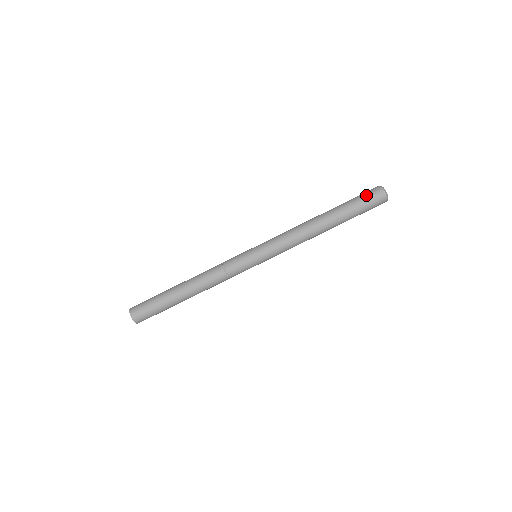
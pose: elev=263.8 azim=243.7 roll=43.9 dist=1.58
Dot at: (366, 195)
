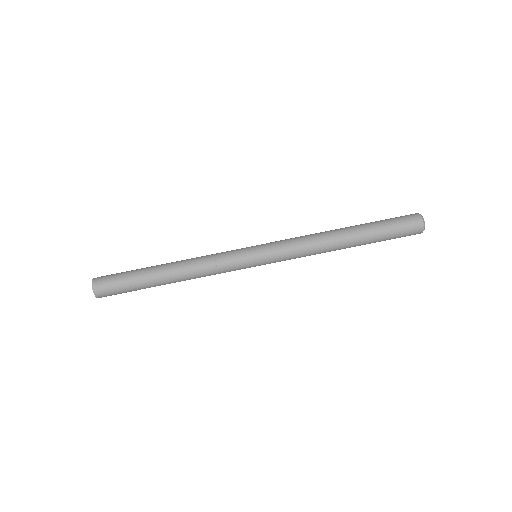
Dot at: (399, 217)
